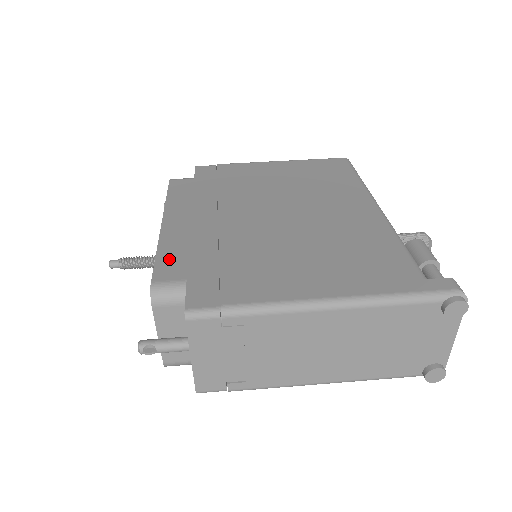
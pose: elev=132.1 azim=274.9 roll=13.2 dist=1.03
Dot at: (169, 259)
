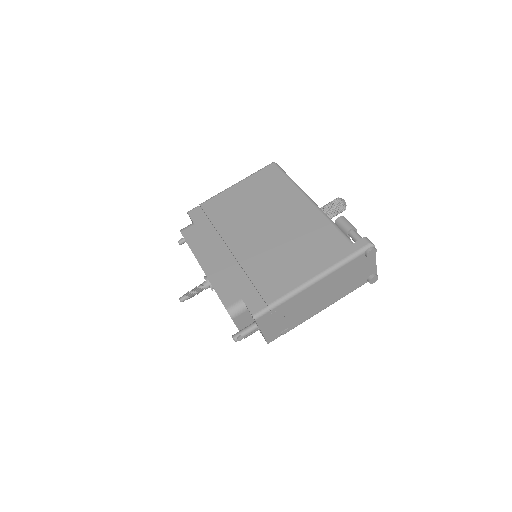
Dot at: (224, 290)
